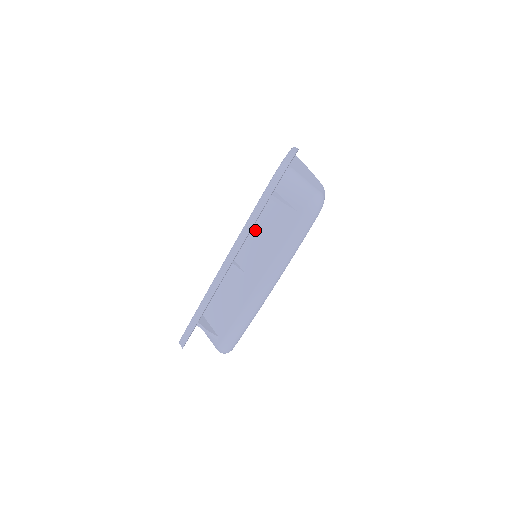
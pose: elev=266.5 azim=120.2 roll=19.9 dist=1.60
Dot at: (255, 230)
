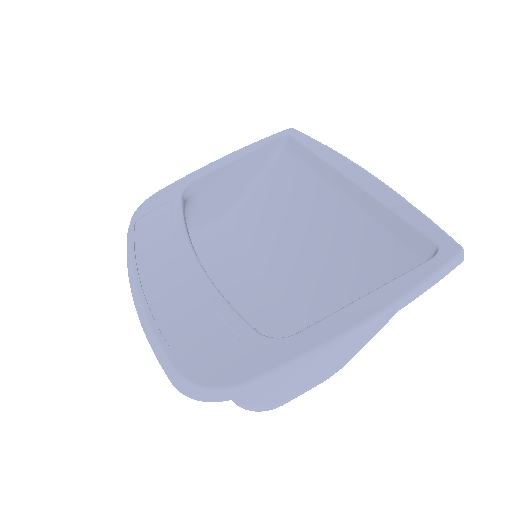
Dot at: occluded
